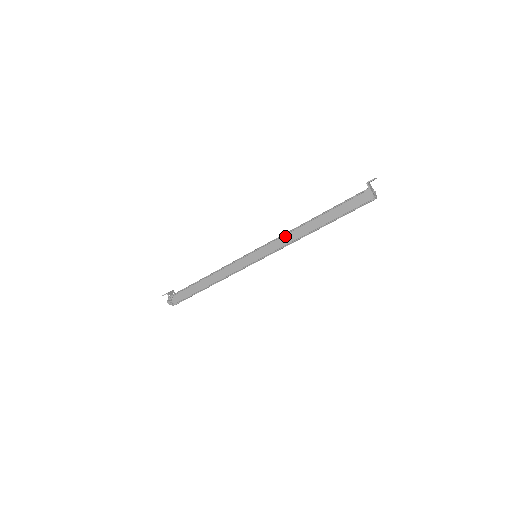
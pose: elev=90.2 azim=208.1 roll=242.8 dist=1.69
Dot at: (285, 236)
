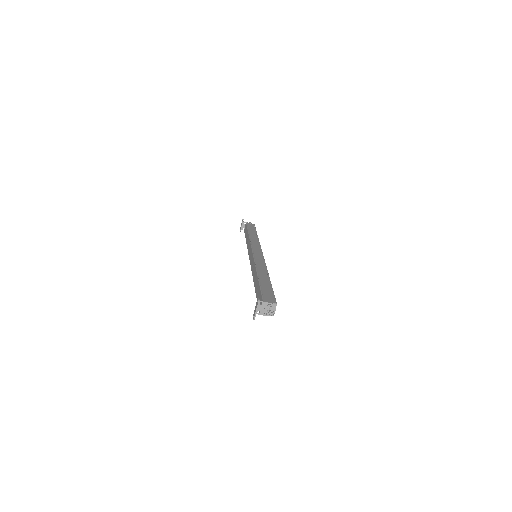
Dot at: occluded
